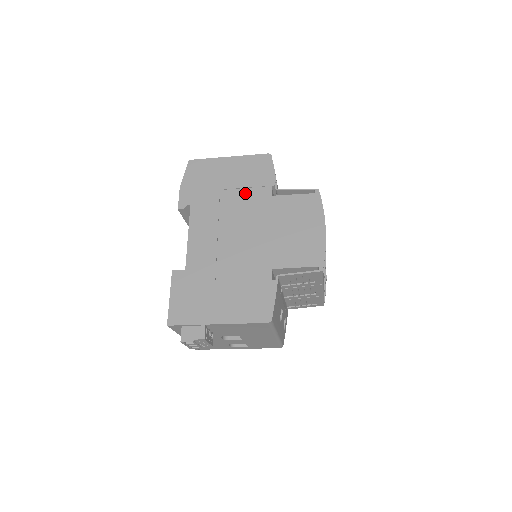
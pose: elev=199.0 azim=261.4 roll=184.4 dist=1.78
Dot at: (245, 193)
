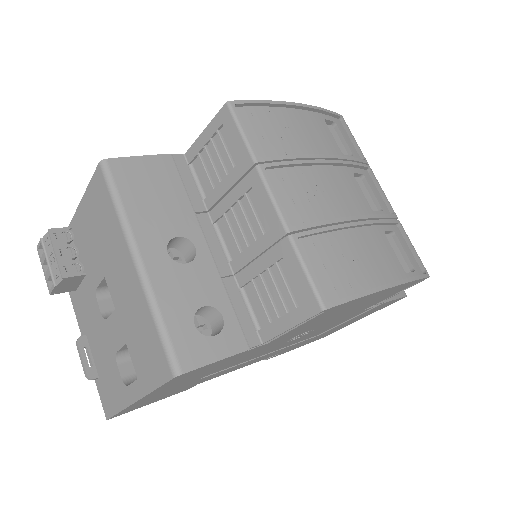
Dot at: occluded
